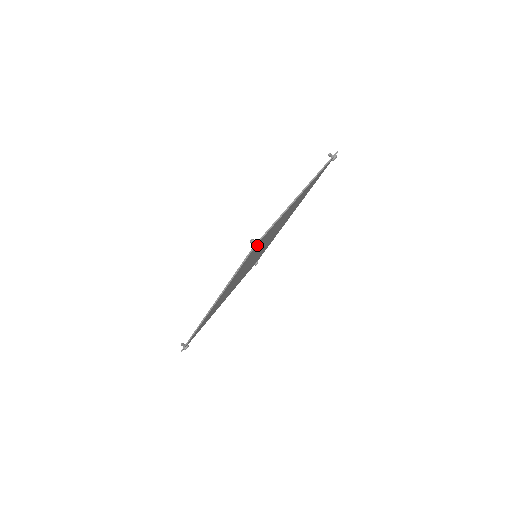
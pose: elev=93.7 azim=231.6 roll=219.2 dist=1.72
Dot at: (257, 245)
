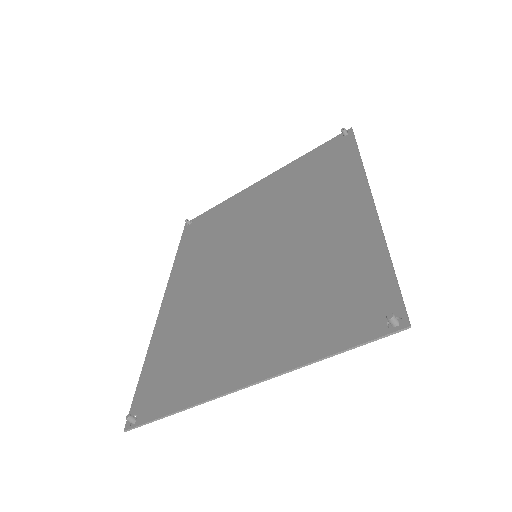
Dot at: (131, 427)
